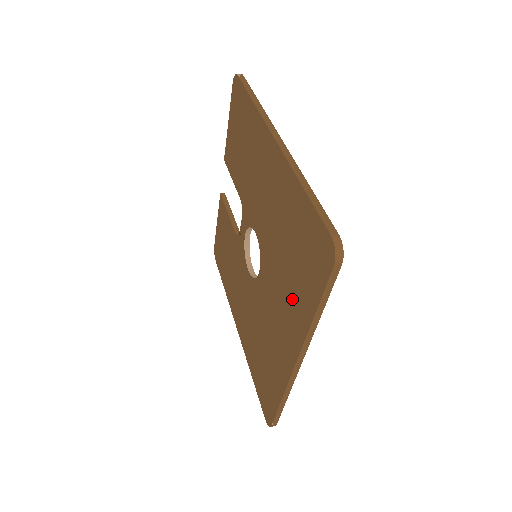
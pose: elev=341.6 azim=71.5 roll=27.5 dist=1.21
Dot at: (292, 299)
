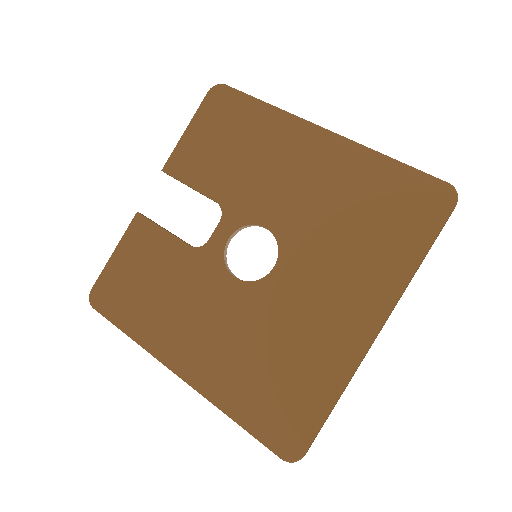
Dot at: (370, 264)
